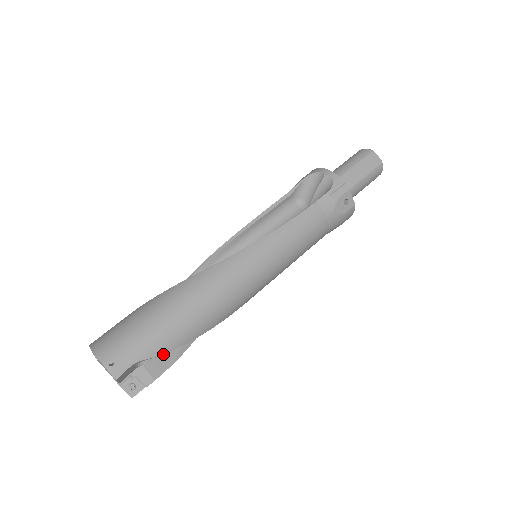
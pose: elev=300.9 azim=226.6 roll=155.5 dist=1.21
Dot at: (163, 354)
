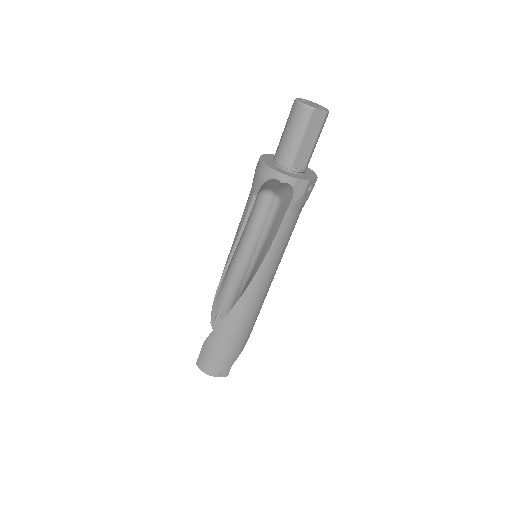
Dot at: occluded
